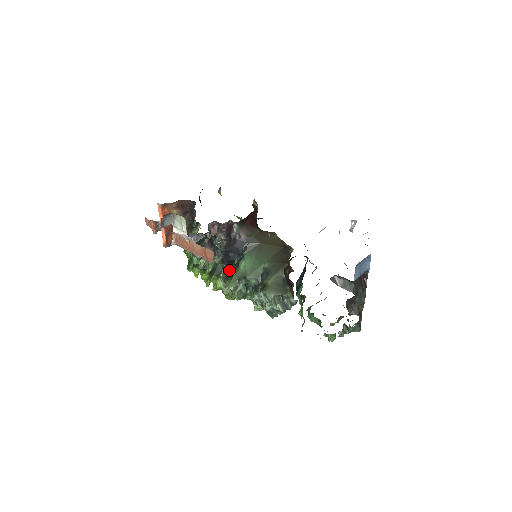
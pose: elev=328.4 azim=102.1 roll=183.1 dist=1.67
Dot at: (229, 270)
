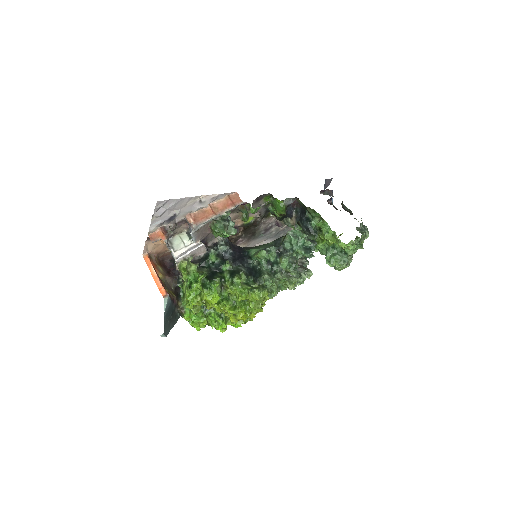
Dot at: (244, 270)
